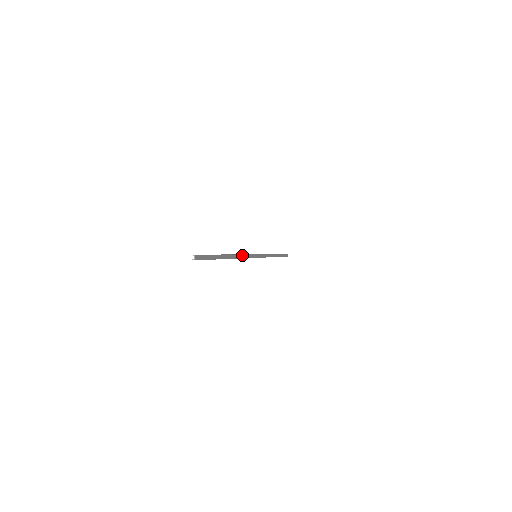
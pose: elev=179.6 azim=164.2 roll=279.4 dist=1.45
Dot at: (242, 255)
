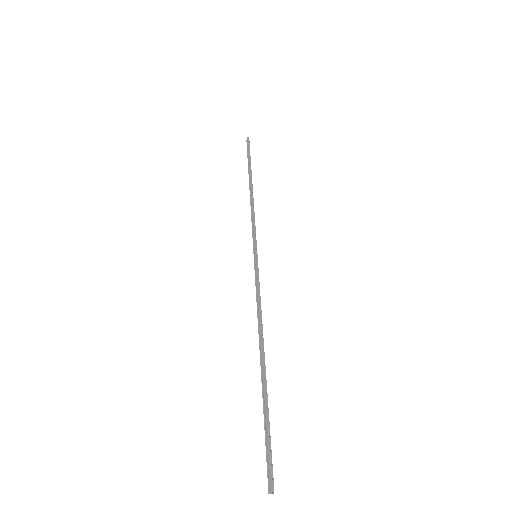
Dot at: (261, 310)
